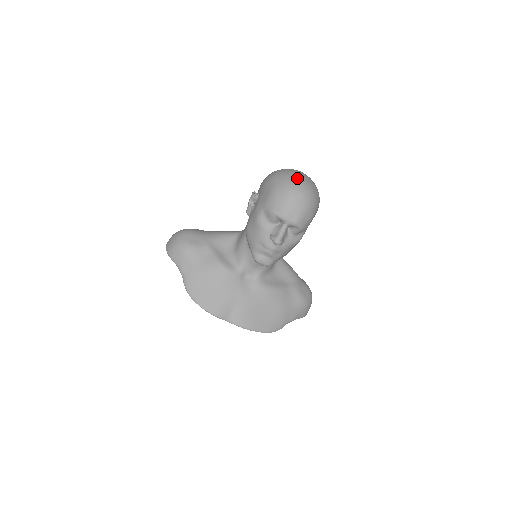
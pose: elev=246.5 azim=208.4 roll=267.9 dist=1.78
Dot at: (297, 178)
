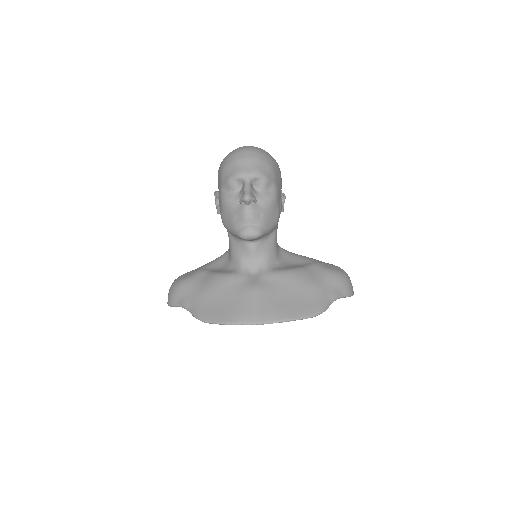
Dot at: occluded
